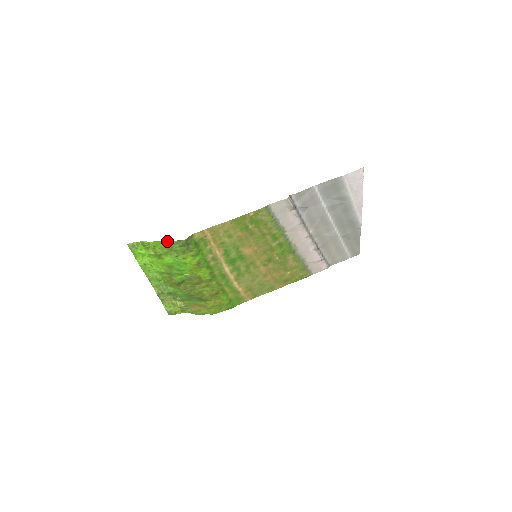
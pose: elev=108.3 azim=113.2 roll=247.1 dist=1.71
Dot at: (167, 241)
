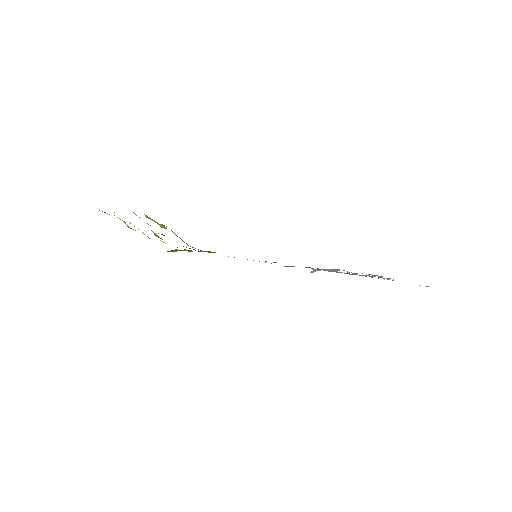
Dot at: occluded
